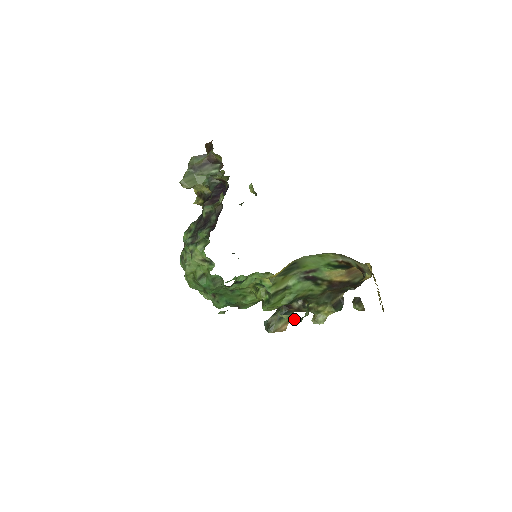
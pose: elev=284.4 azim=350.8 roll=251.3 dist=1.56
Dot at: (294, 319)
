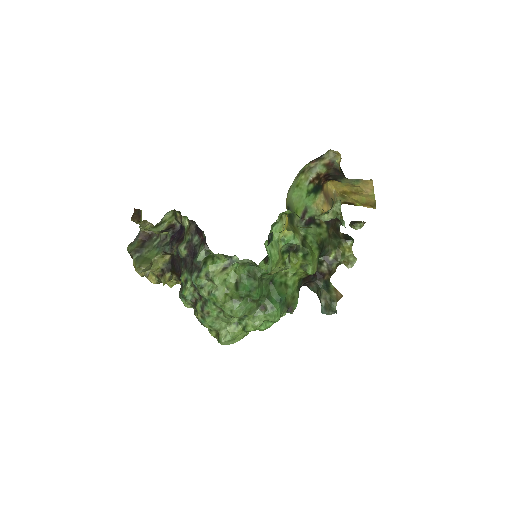
Dot at: (338, 213)
